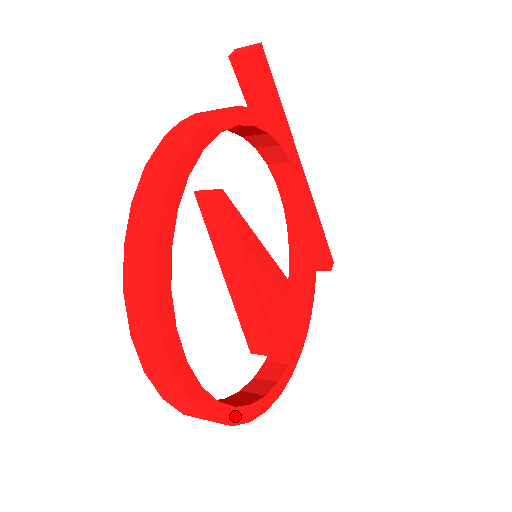
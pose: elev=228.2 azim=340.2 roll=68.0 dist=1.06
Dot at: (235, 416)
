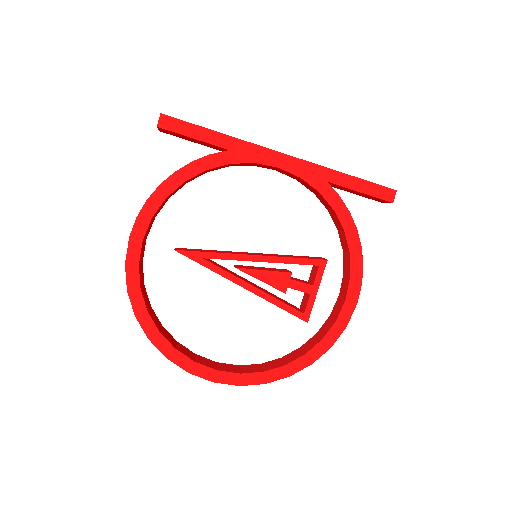
Dot at: (267, 377)
